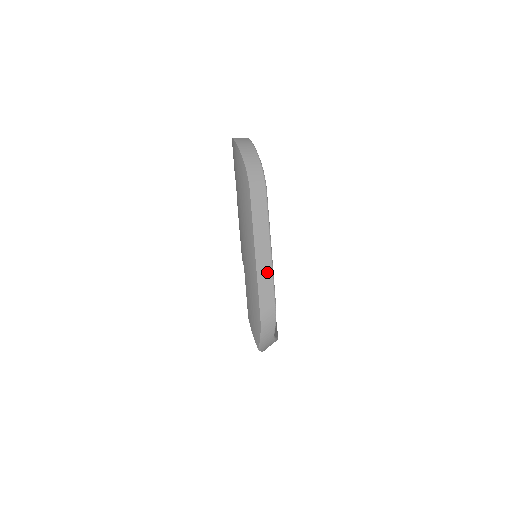
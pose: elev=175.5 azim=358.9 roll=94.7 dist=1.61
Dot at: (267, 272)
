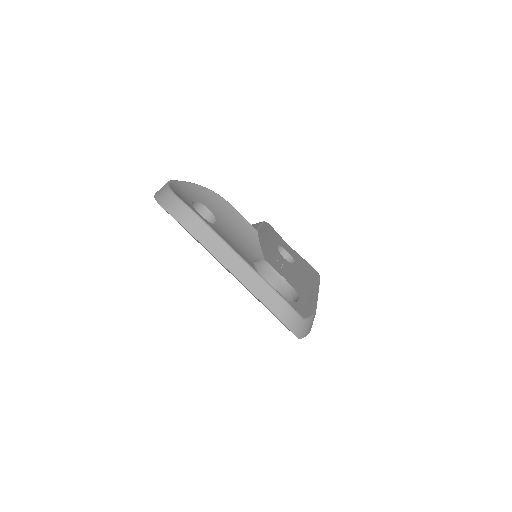
Dot at: (254, 280)
